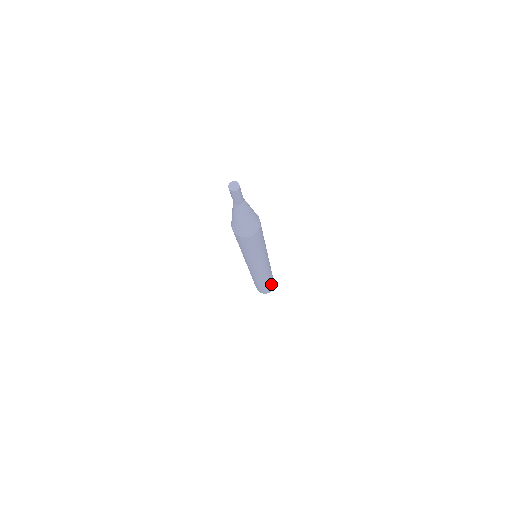
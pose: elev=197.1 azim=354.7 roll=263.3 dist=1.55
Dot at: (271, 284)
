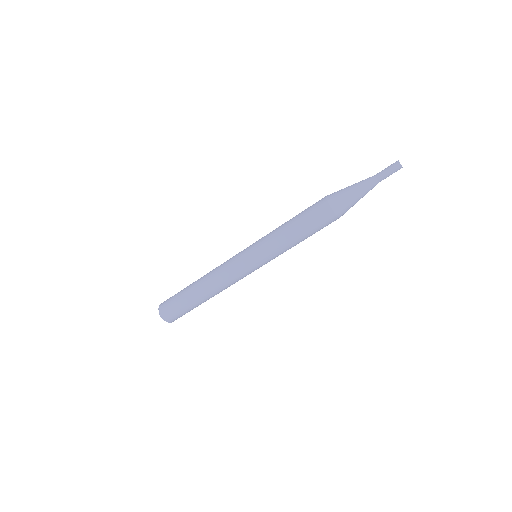
Dot at: occluded
